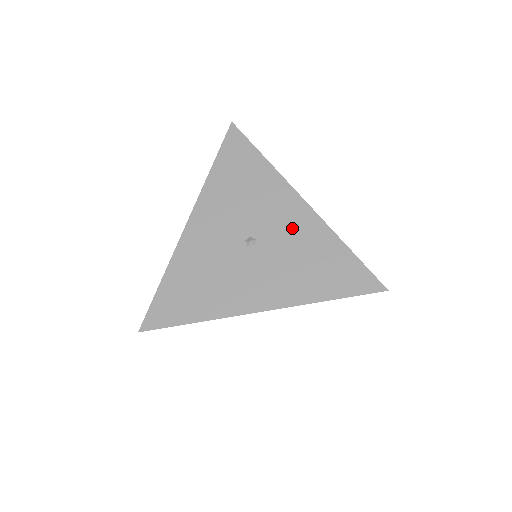
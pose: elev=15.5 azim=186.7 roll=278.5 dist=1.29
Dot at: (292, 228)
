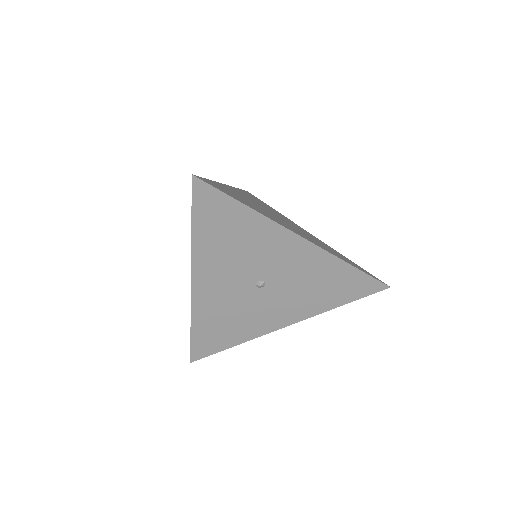
Dot at: (297, 264)
